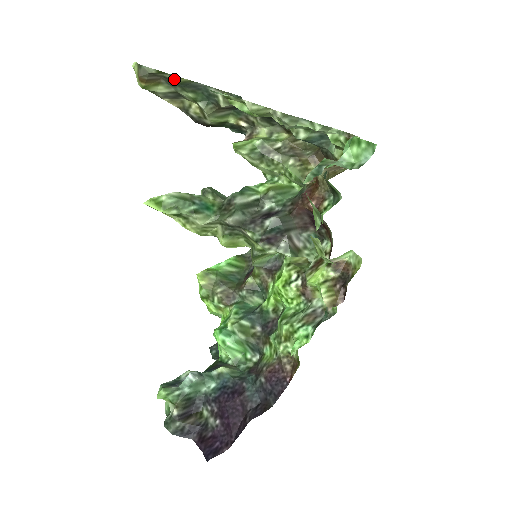
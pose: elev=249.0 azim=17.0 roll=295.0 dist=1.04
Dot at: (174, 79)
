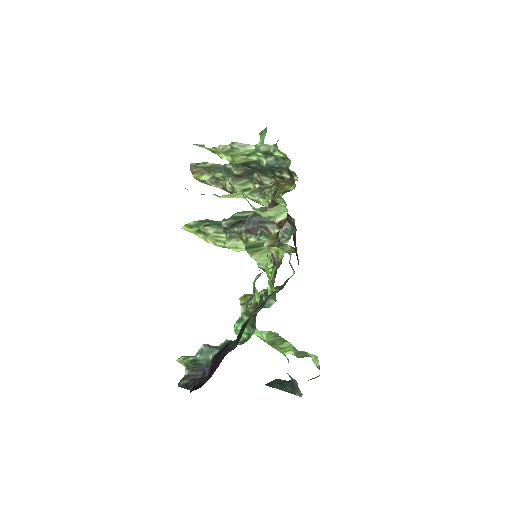
Dot at: (206, 166)
